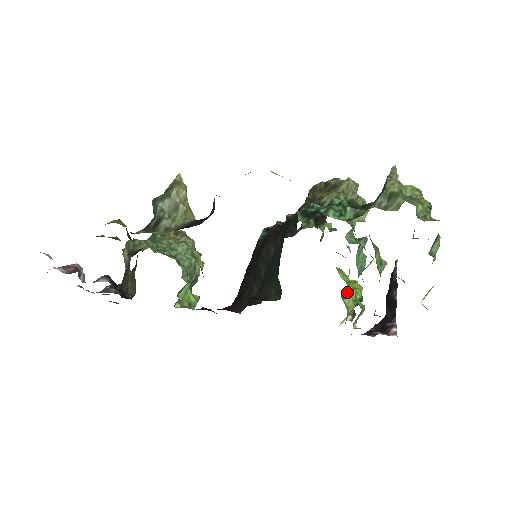
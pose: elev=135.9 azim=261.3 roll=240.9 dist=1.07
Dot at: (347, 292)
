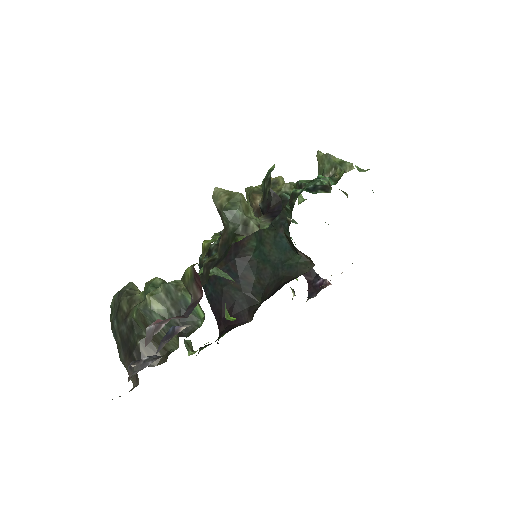
Dot at: occluded
